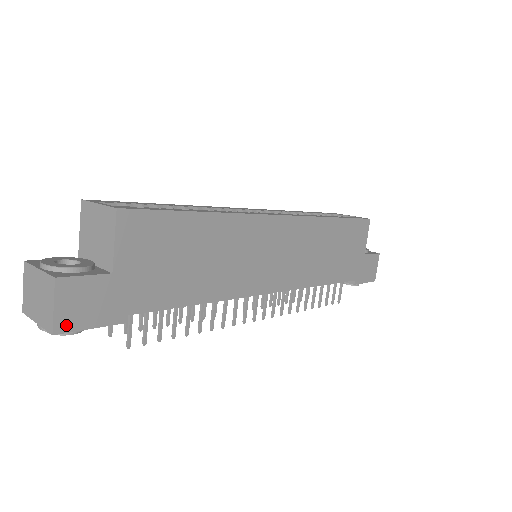
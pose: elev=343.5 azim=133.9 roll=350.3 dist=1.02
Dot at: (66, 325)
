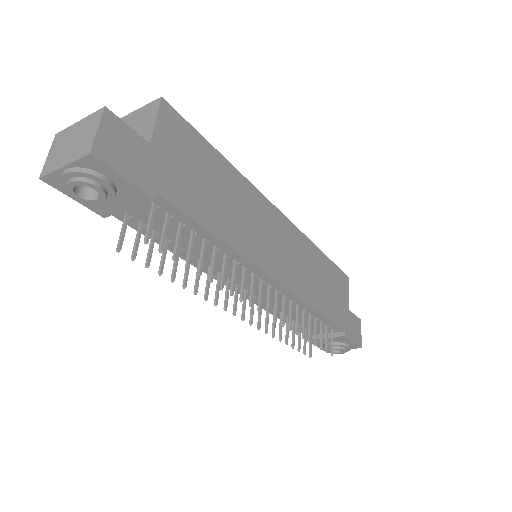
Dot at: (103, 155)
